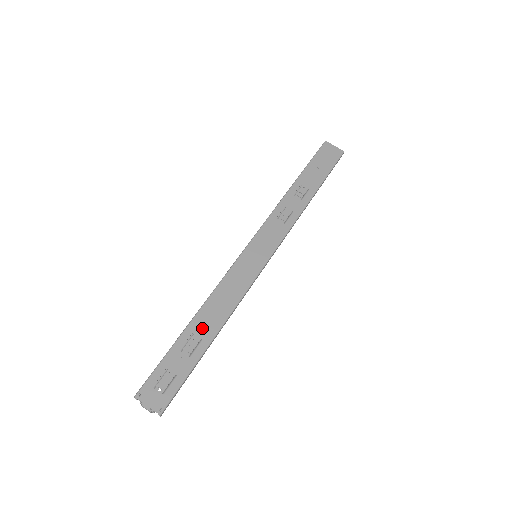
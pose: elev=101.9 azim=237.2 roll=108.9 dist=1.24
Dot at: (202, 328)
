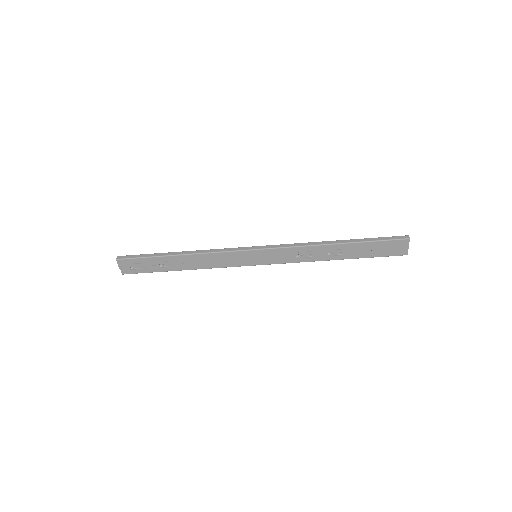
Dot at: (181, 262)
